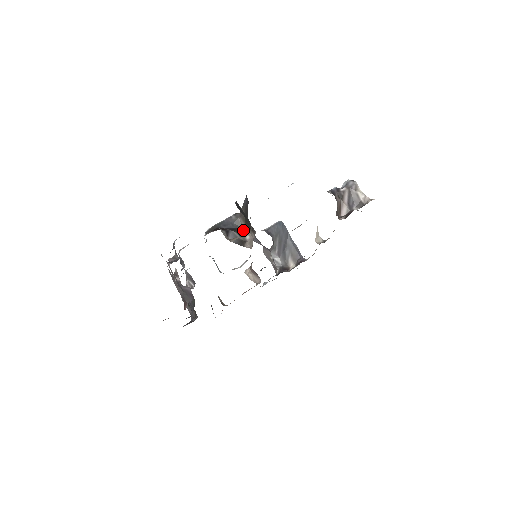
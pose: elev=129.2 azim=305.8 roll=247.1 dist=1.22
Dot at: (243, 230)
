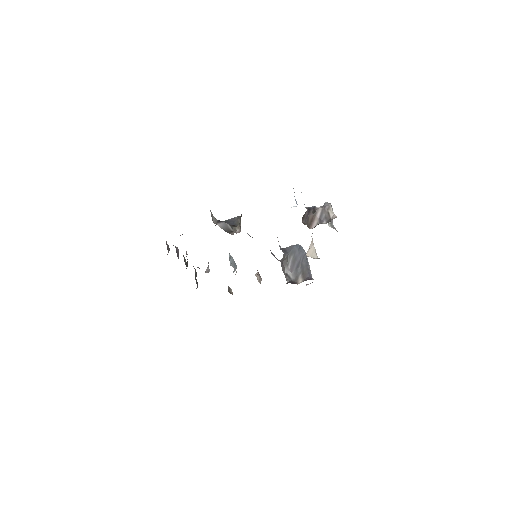
Dot at: (238, 226)
